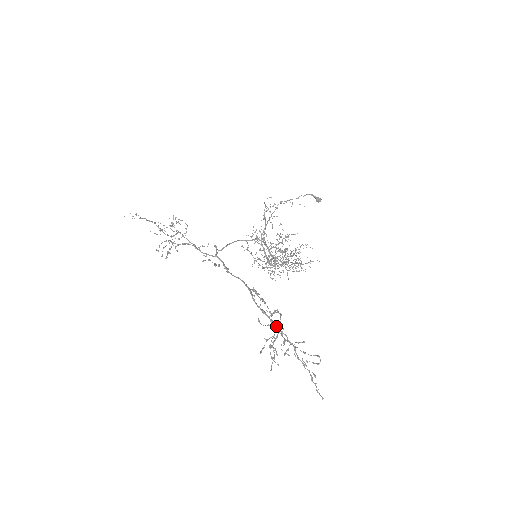
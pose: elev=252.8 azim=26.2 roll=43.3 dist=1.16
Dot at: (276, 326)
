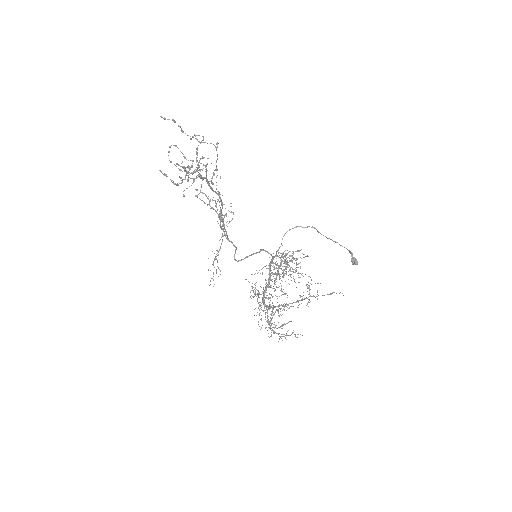
Dot at: (204, 165)
